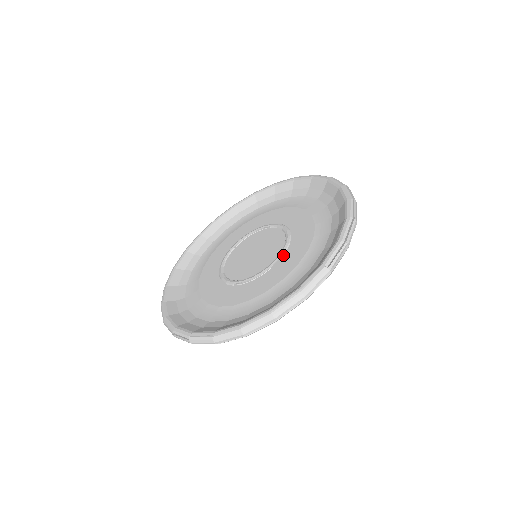
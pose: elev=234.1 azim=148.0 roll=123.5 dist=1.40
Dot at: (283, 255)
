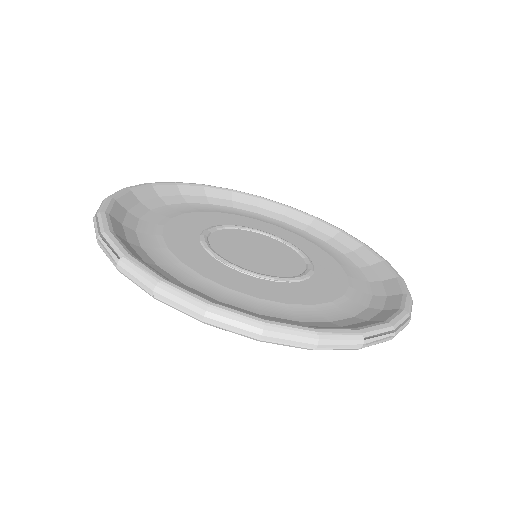
Dot at: (297, 281)
